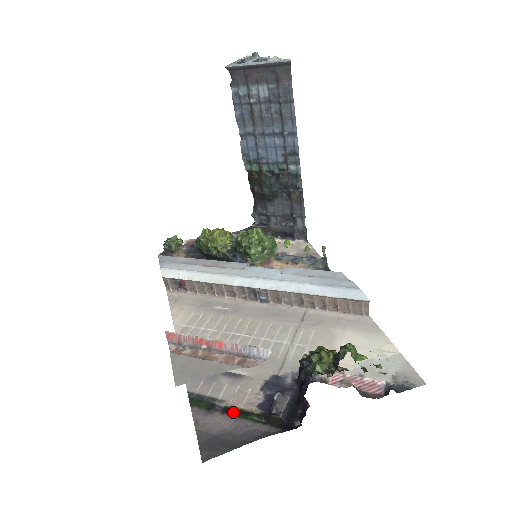
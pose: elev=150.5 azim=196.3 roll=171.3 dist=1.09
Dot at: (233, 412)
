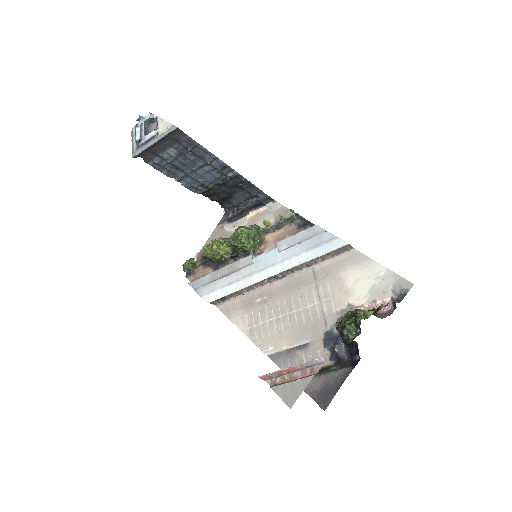
Dot at: (319, 372)
